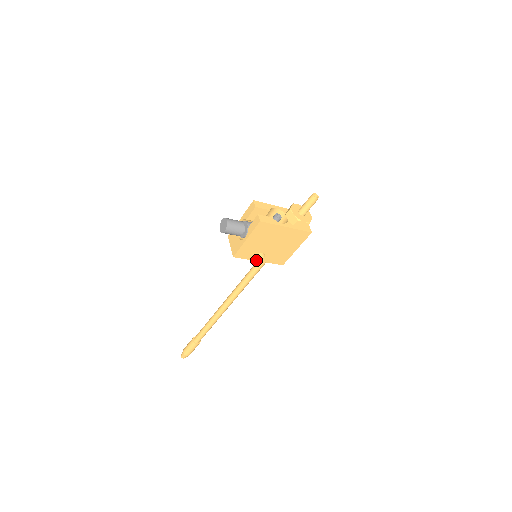
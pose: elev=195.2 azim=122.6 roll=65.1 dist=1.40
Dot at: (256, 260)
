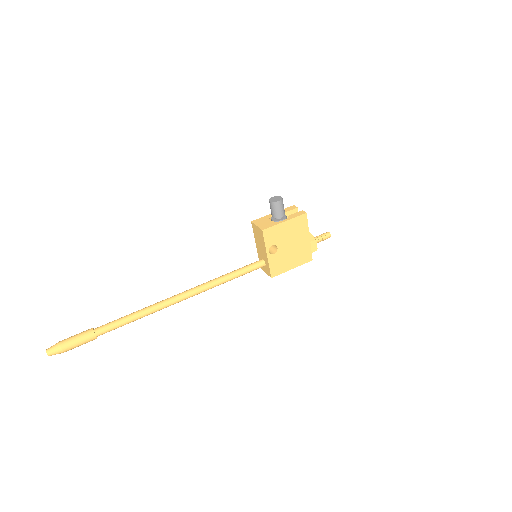
Dot at: (267, 252)
